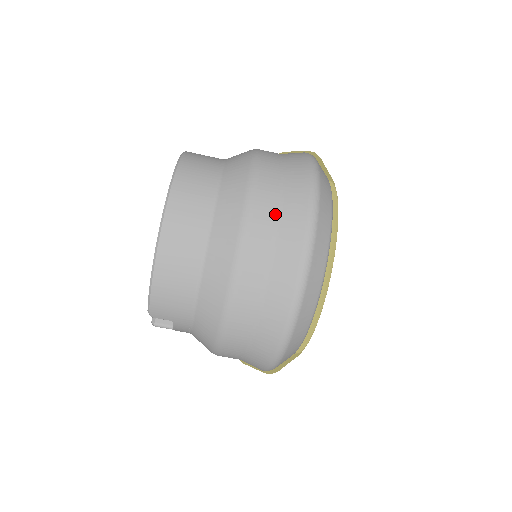
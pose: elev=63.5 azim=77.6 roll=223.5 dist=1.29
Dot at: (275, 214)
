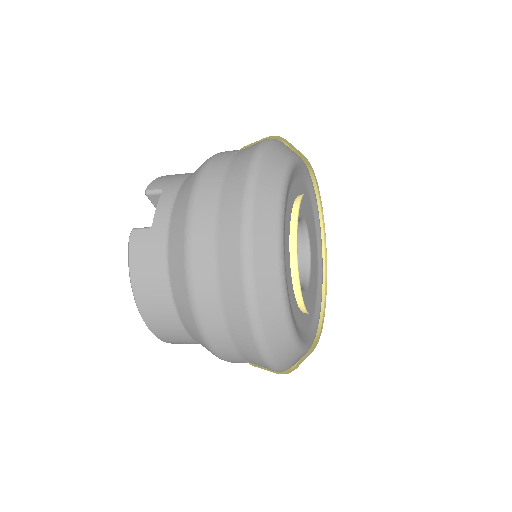
Dot at: (239, 357)
